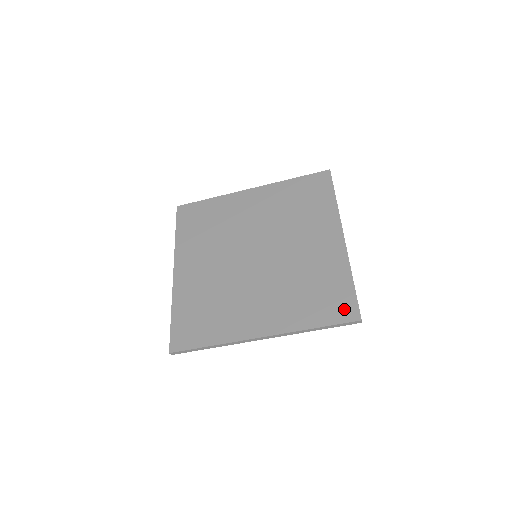
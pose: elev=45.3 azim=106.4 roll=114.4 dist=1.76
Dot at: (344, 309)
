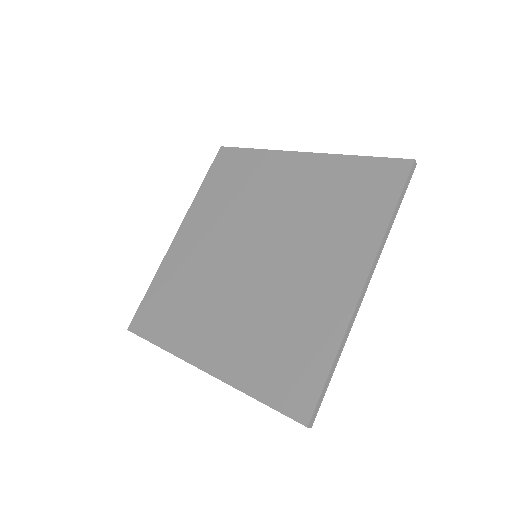
Dot at: (389, 174)
